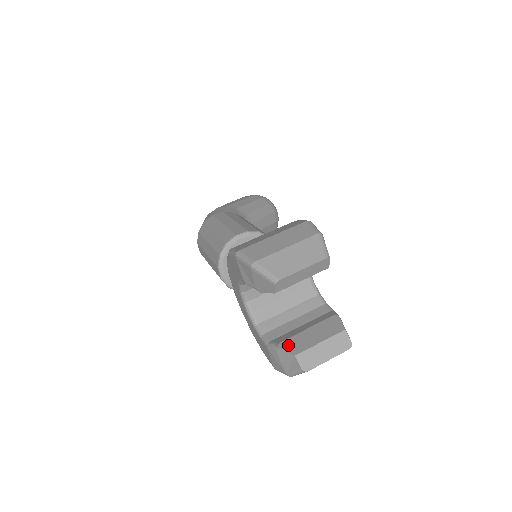
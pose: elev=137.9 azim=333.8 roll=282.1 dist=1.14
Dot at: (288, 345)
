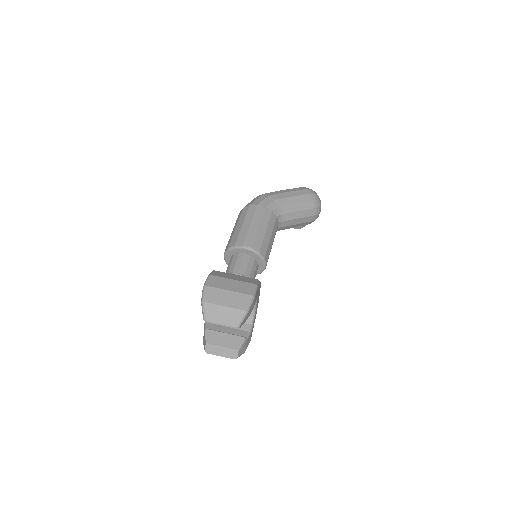
Dot at: (209, 334)
